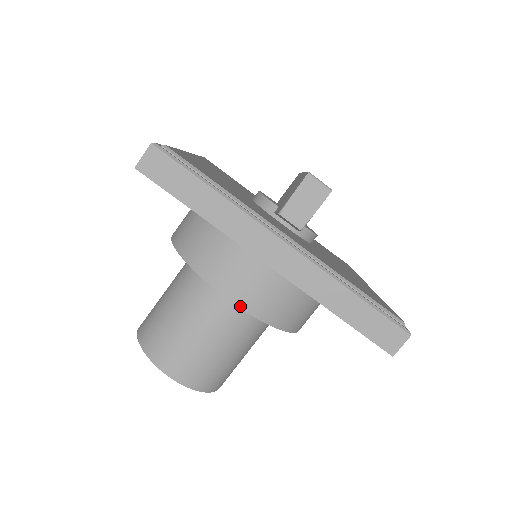
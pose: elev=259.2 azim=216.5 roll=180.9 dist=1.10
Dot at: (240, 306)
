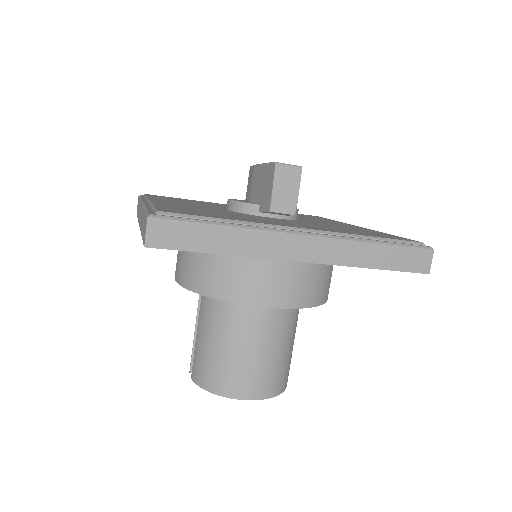
Dot at: (283, 307)
